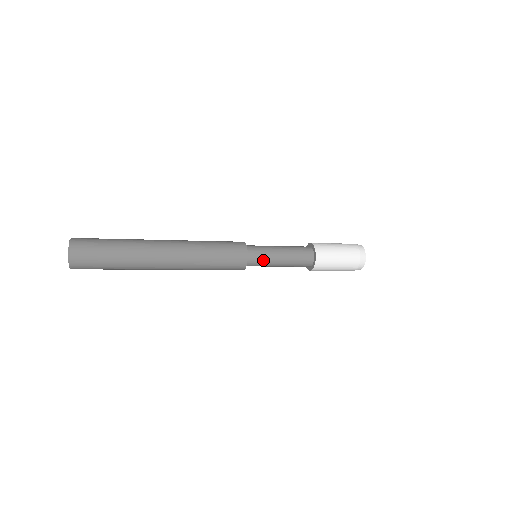
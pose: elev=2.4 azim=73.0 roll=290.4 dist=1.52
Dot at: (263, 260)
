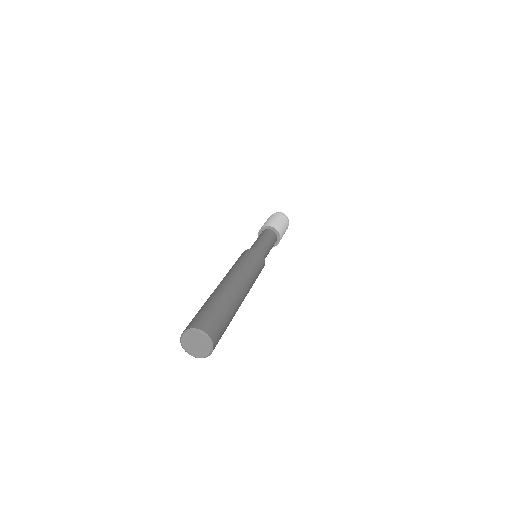
Dot at: (264, 251)
